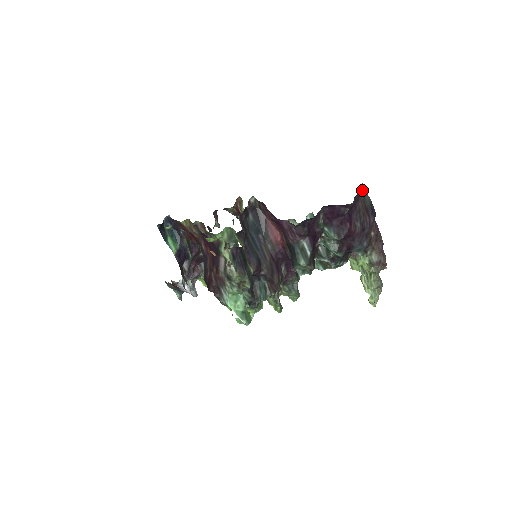
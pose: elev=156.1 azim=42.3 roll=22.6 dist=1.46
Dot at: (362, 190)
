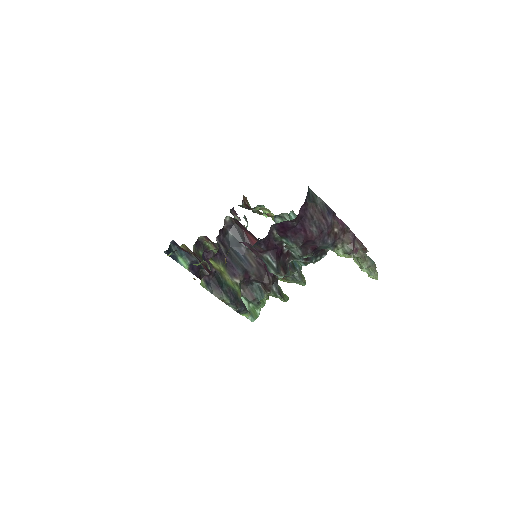
Dot at: (311, 196)
